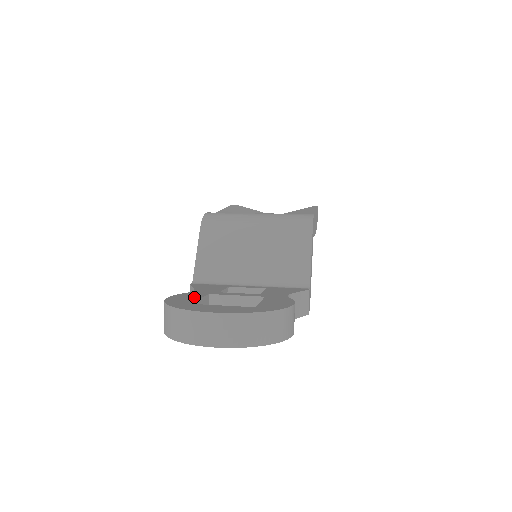
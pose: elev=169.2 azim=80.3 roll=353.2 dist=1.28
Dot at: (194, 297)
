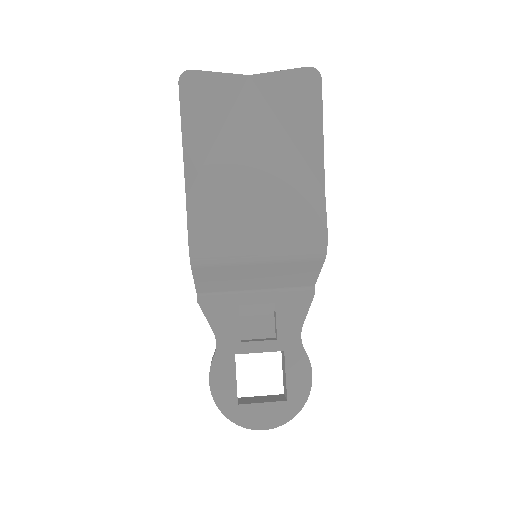
Dot at: (230, 376)
